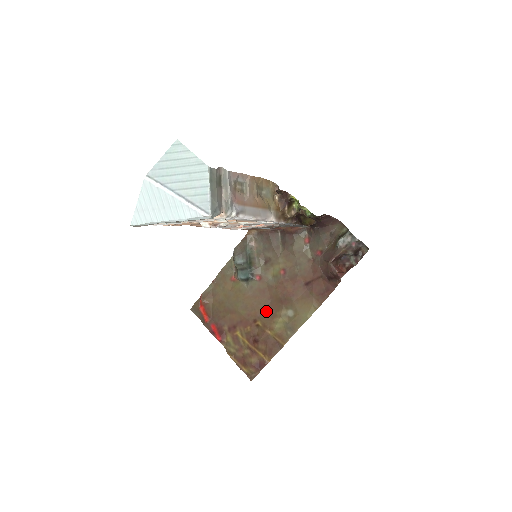
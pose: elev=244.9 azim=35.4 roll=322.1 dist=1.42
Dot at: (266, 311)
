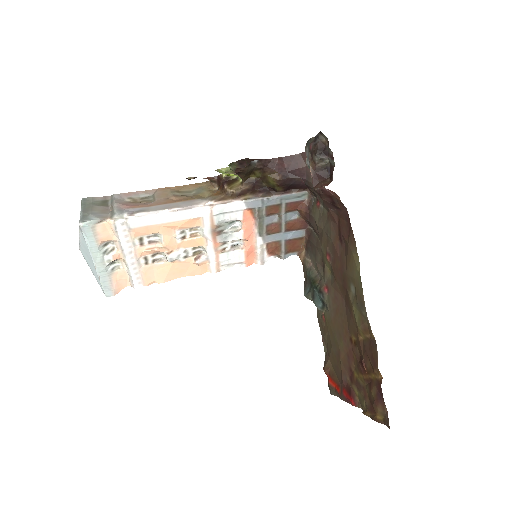
Dot at: (348, 316)
